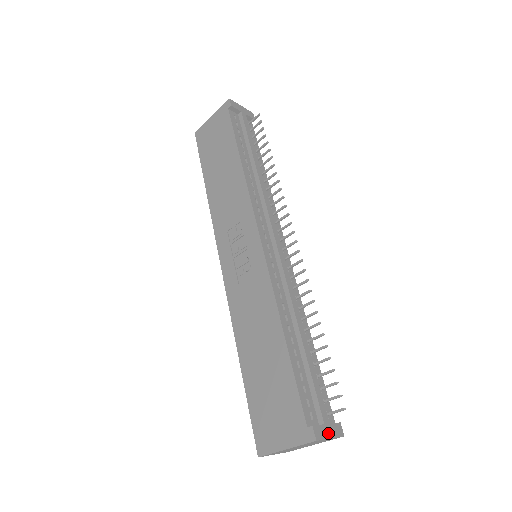
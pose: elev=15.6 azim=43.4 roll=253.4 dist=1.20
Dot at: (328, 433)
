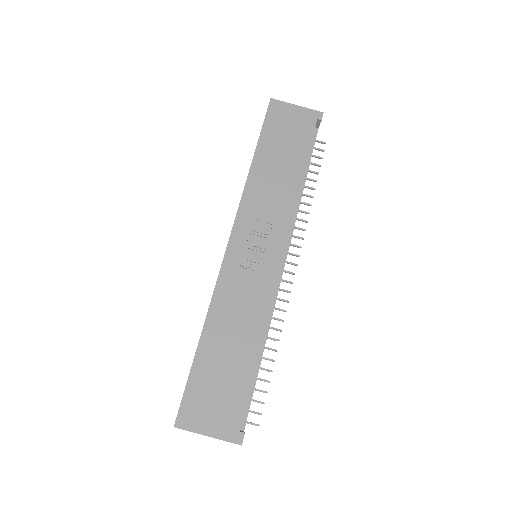
Dot at: occluded
